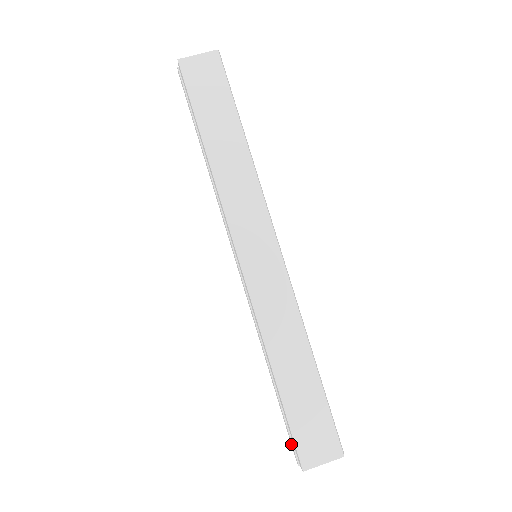
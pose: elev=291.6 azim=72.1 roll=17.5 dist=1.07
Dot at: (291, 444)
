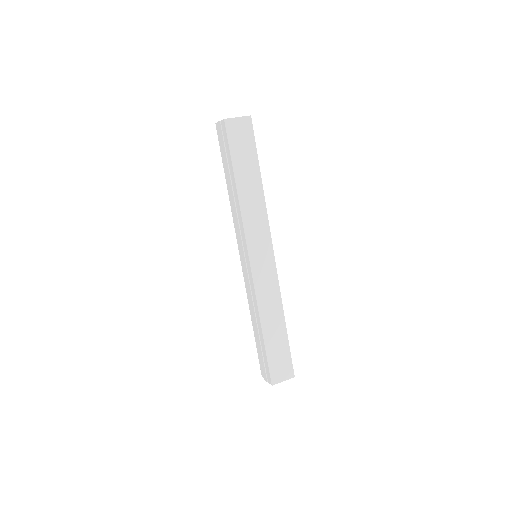
Dot at: (263, 370)
